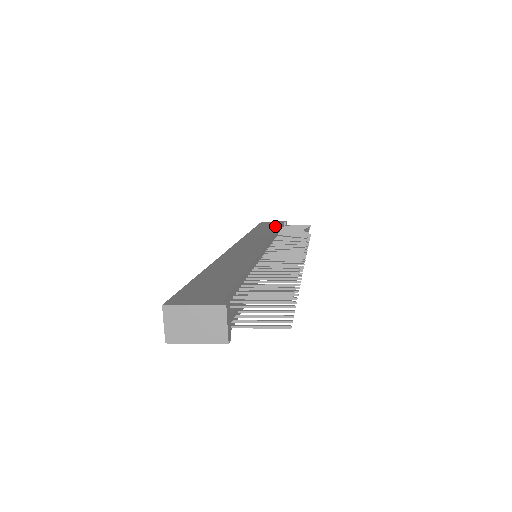
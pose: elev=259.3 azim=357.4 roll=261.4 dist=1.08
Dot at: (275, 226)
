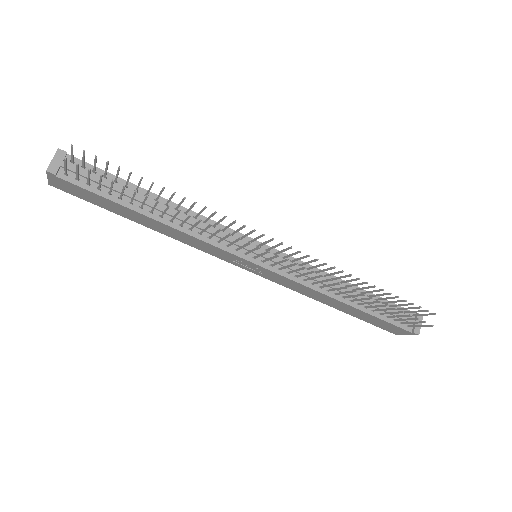
Dot at: occluded
